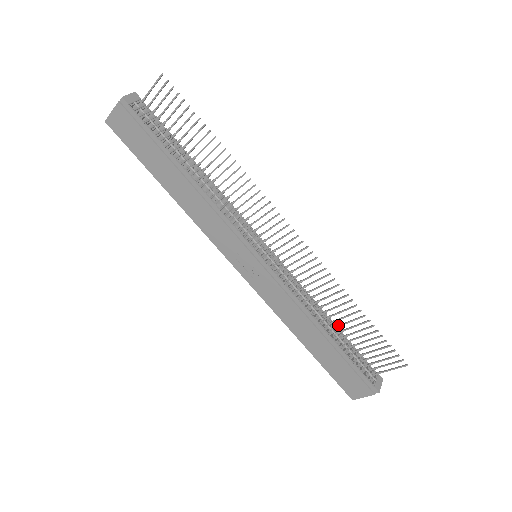
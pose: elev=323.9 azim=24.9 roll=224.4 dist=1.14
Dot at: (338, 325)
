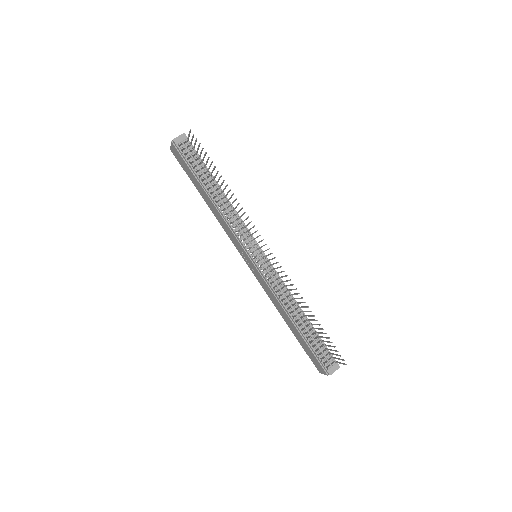
Dot at: (307, 319)
